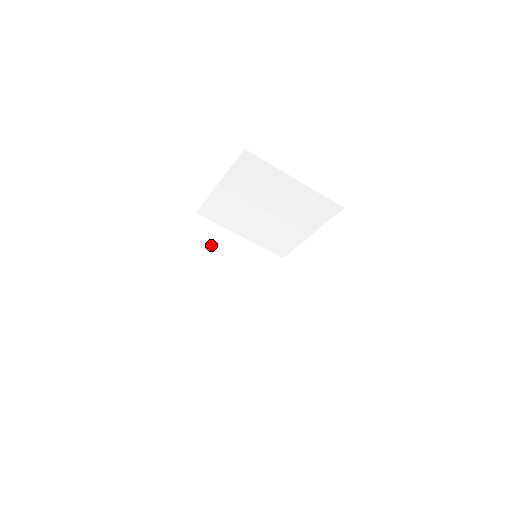
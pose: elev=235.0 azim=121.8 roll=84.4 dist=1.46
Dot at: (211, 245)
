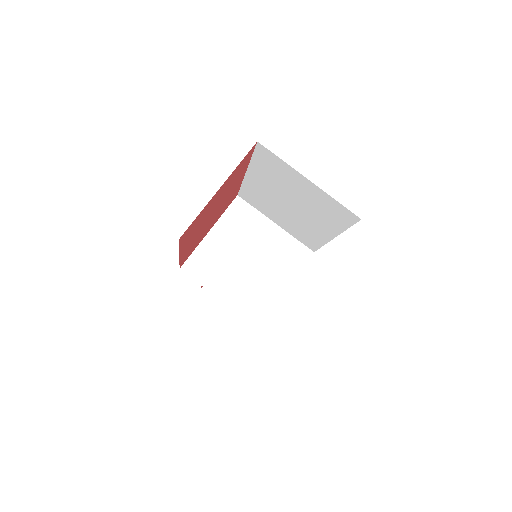
Dot at: occluded
